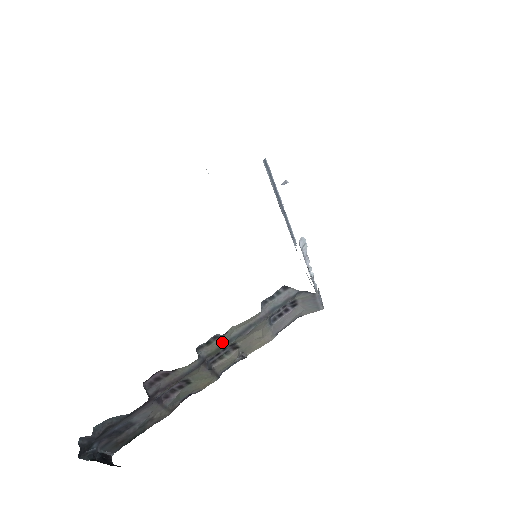
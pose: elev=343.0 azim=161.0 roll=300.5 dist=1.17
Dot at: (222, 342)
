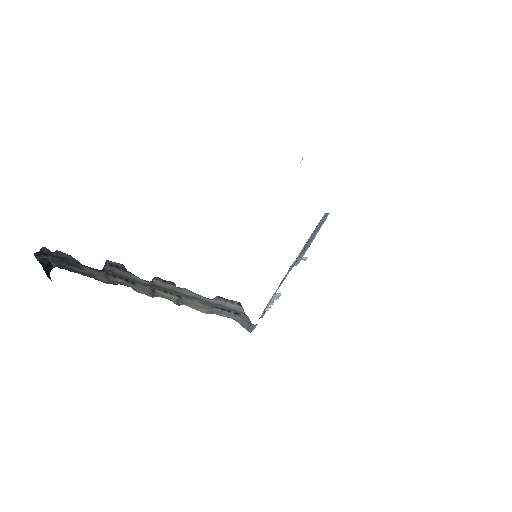
Dot at: (173, 288)
